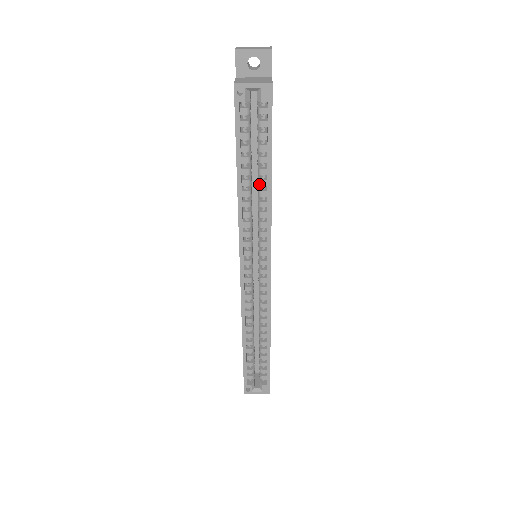
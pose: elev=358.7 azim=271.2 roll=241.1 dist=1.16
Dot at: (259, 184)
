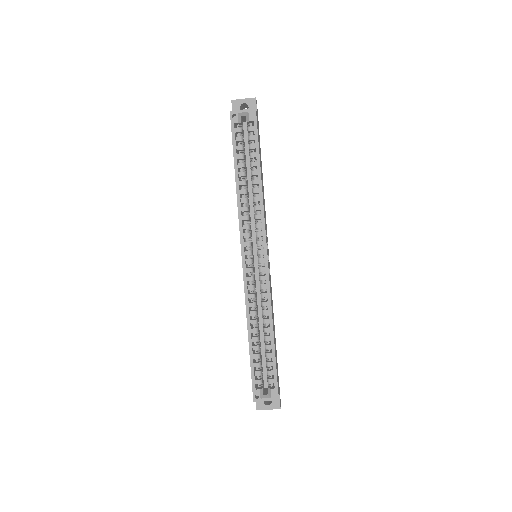
Dot at: (252, 183)
